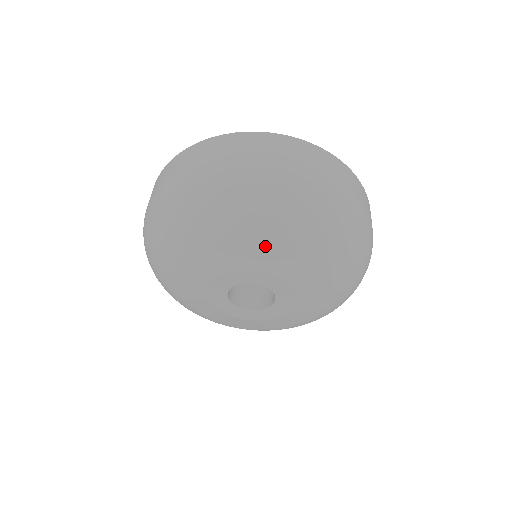
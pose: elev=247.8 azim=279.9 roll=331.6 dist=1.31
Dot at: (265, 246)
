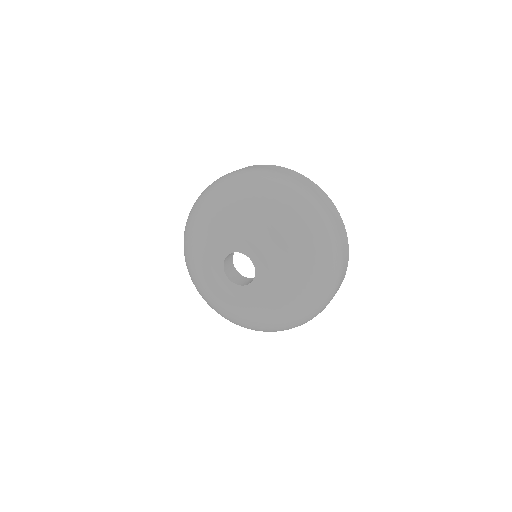
Dot at: (255, 221)
